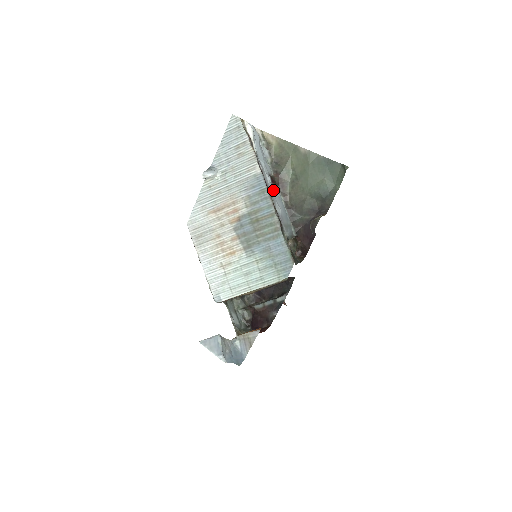
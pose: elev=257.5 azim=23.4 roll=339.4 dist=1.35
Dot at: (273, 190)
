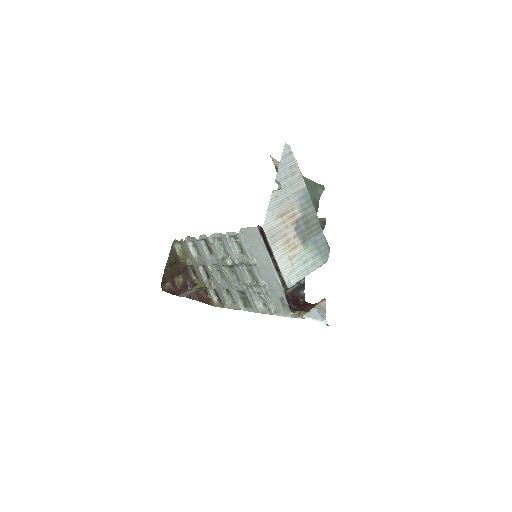
Dot at: occluded
